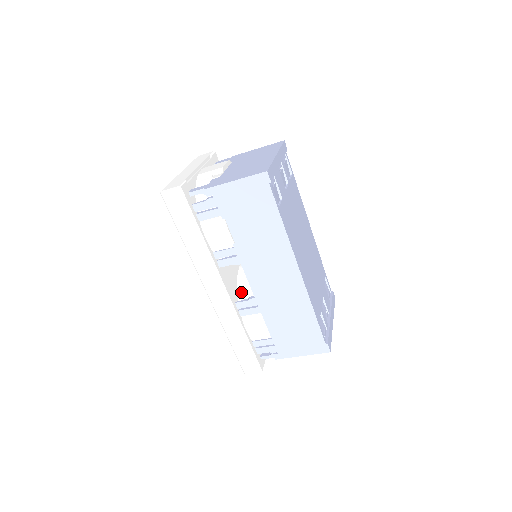
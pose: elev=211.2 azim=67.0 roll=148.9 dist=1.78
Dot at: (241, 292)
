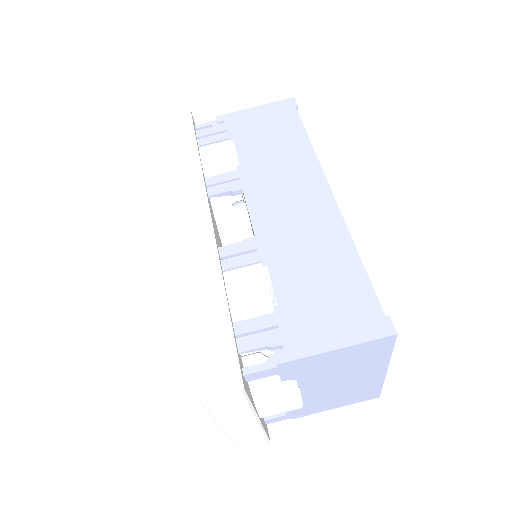
Dot at: occluded
